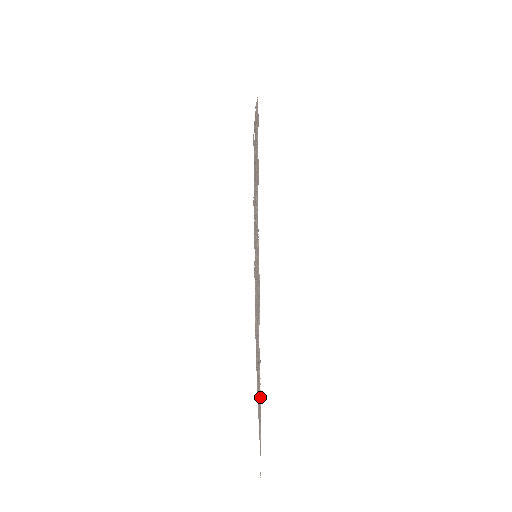
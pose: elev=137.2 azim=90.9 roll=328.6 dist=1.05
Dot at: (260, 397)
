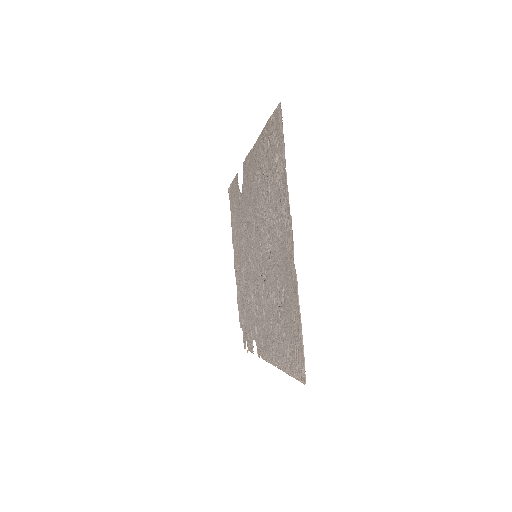
Dot at: occluded
